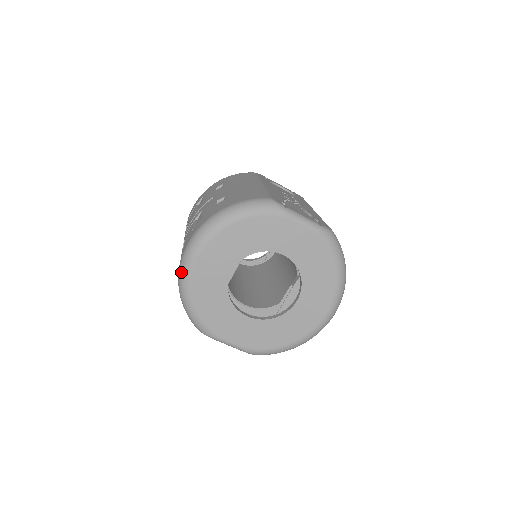
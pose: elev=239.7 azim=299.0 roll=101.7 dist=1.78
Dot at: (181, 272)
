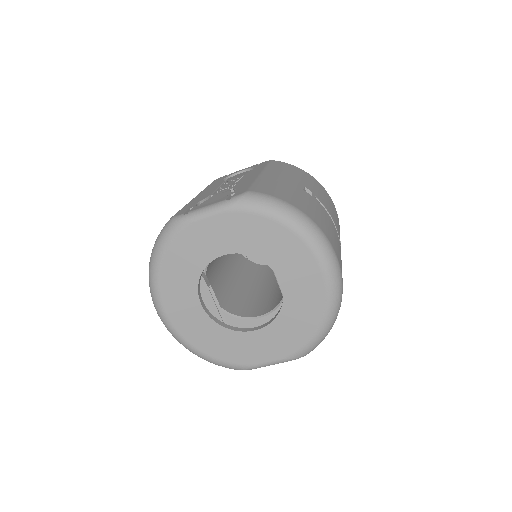
Dot at: occluded
